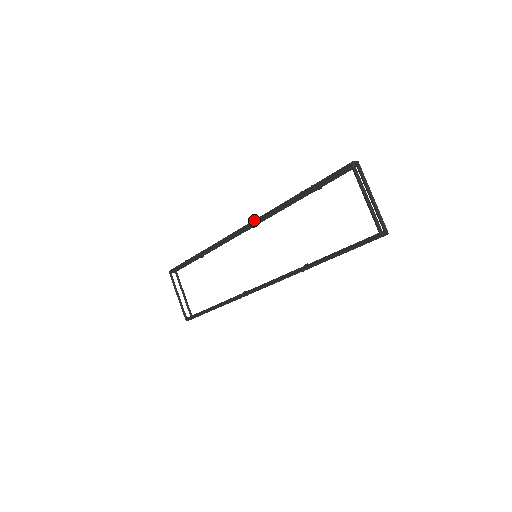
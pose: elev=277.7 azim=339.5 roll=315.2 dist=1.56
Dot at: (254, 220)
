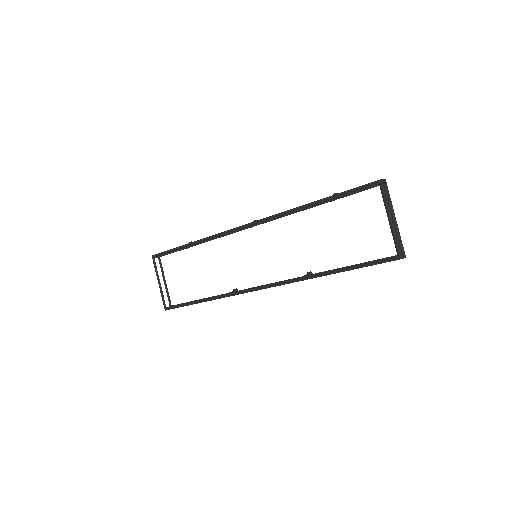
Dot at: (261, 219)
